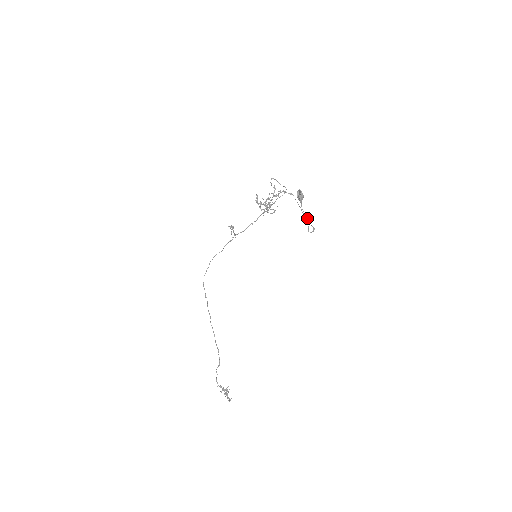
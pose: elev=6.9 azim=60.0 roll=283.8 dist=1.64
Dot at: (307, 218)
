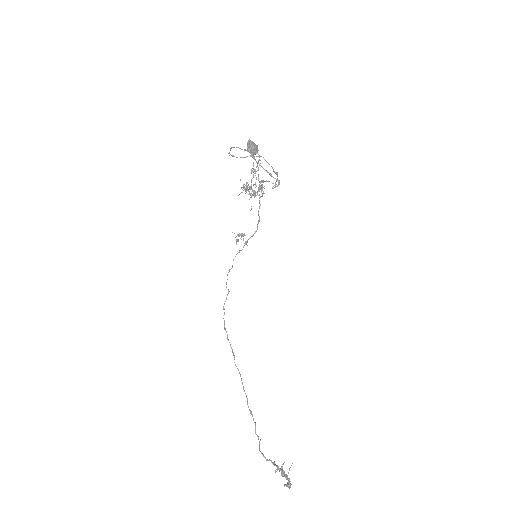
Dot at: (267, 171)
